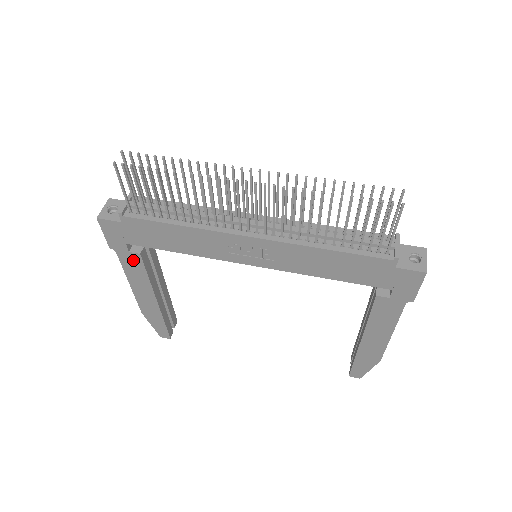
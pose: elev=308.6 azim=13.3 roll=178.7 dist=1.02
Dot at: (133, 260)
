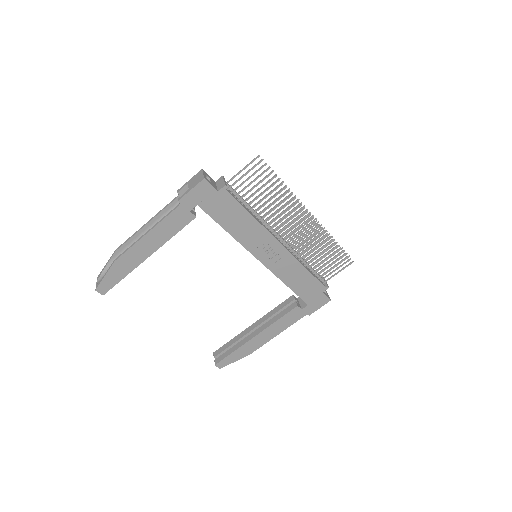
Dot at: (183, 218)
